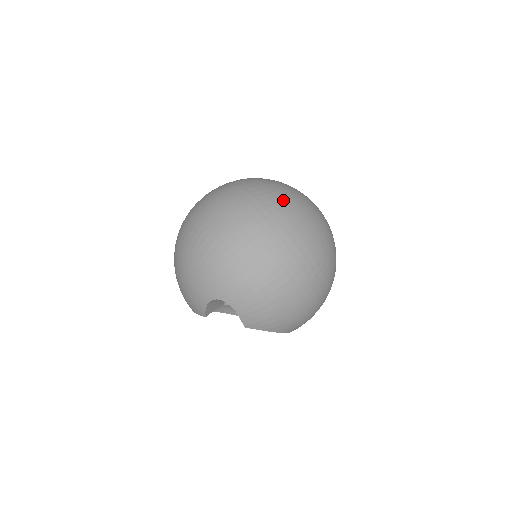
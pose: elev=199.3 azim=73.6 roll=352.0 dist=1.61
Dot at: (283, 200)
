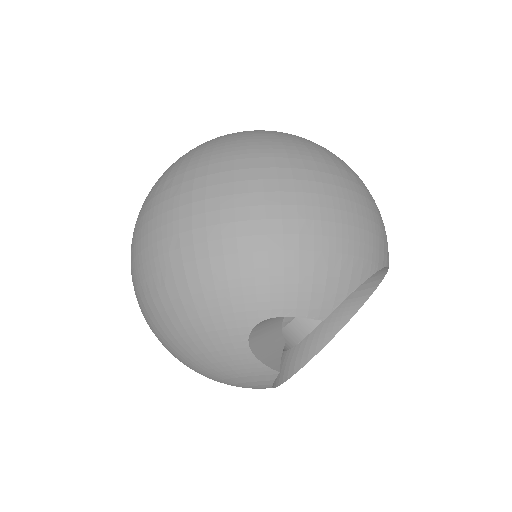
Dot at: (181, 162)
